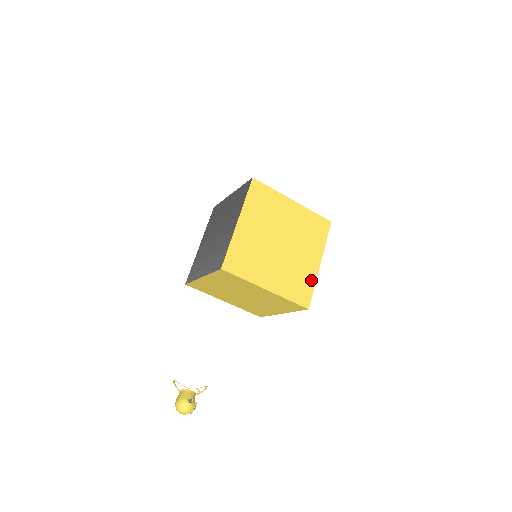
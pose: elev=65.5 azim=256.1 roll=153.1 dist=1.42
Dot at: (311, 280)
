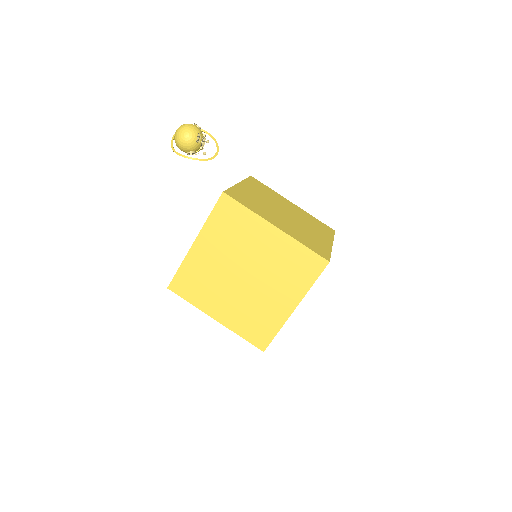
Dot at: (326, 247)
